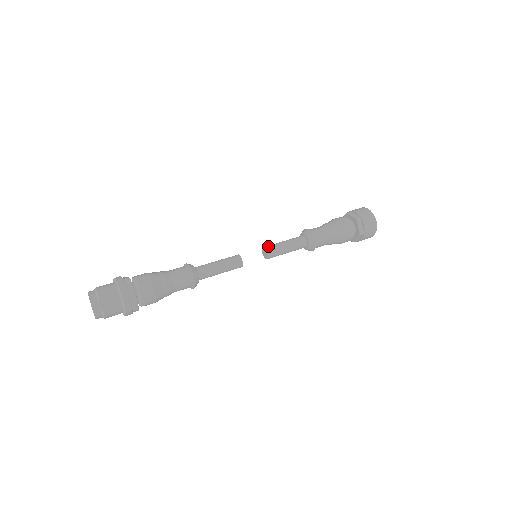
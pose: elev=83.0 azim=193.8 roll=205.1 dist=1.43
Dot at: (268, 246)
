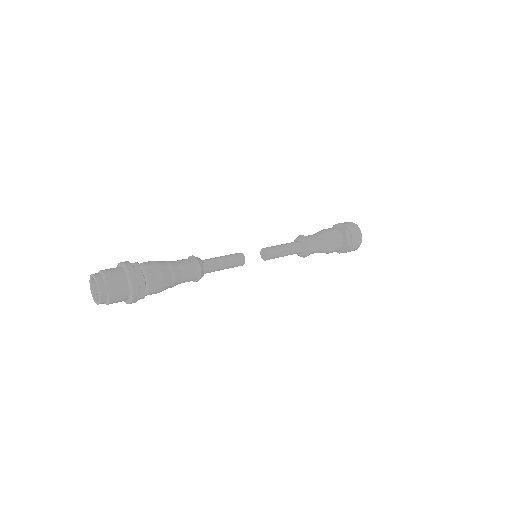
Dot at: (268, 247)
